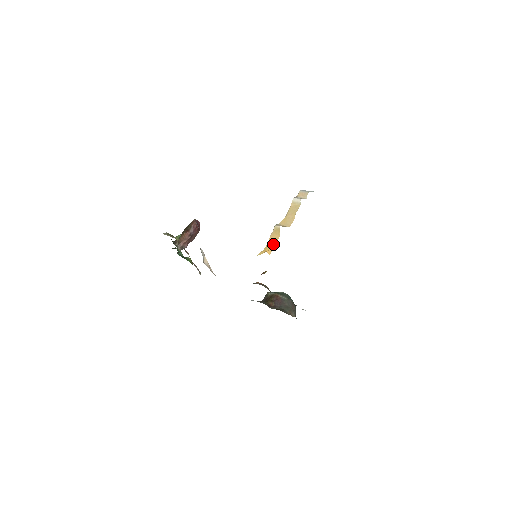
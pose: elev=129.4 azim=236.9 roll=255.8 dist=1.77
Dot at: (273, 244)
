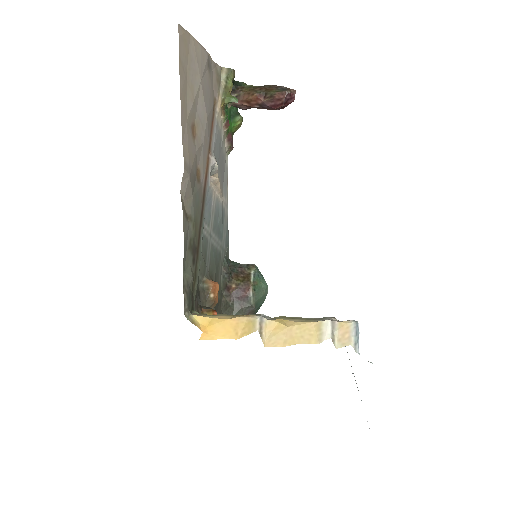
Dot at: (221, 335)
